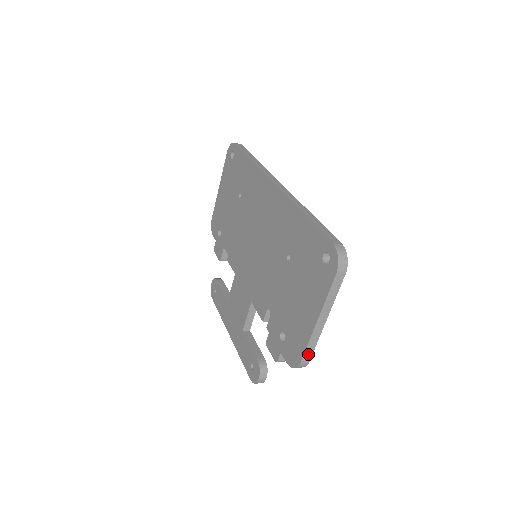
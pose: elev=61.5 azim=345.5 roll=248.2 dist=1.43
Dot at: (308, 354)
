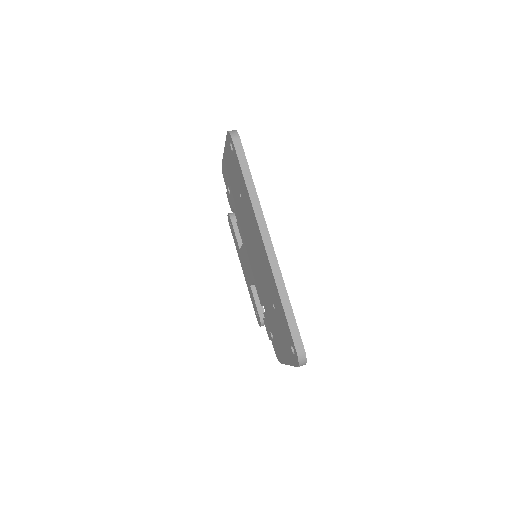
Dot at: occluded
